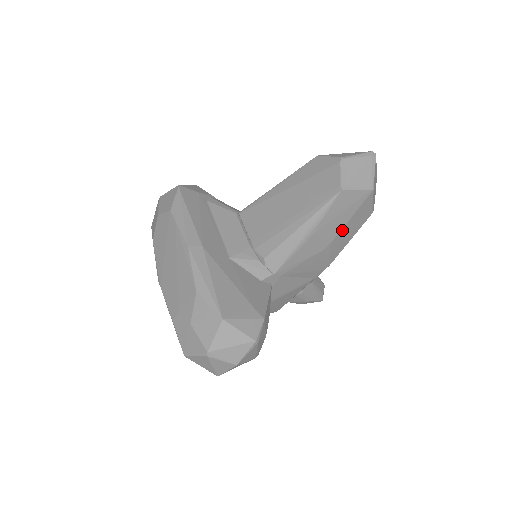
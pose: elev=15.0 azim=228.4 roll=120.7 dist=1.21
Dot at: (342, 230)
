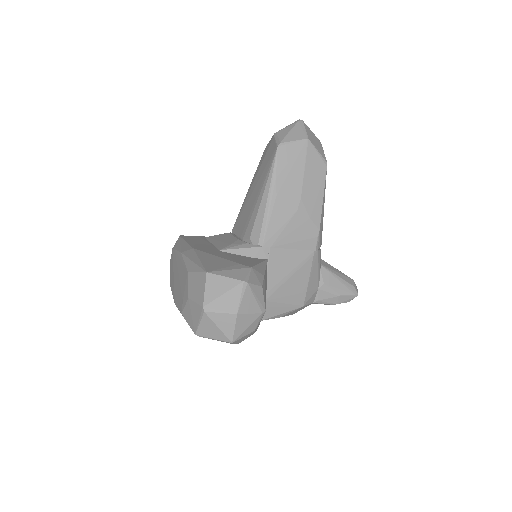
Dot at: (304, 185)
